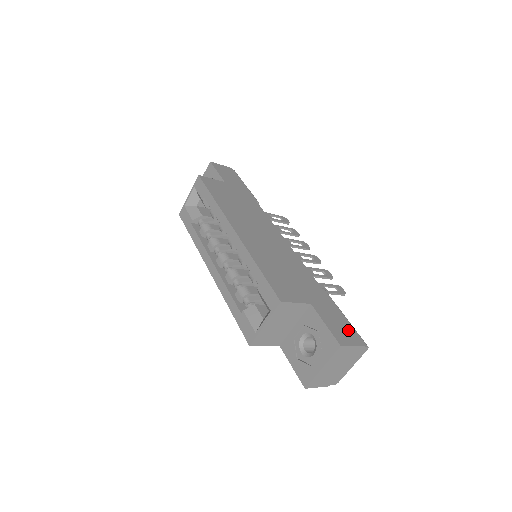
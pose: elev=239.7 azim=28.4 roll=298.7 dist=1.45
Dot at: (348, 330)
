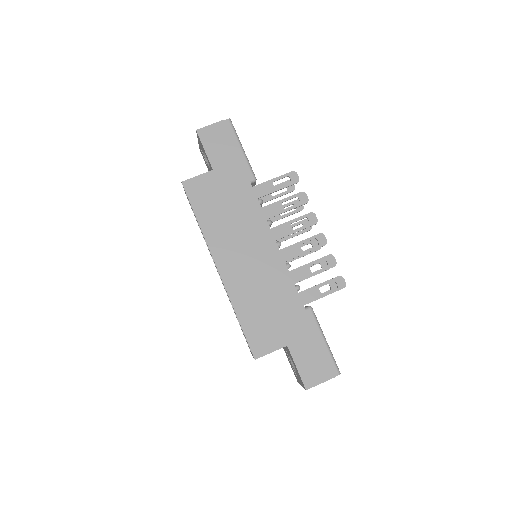
Dot at: (321, 364)
